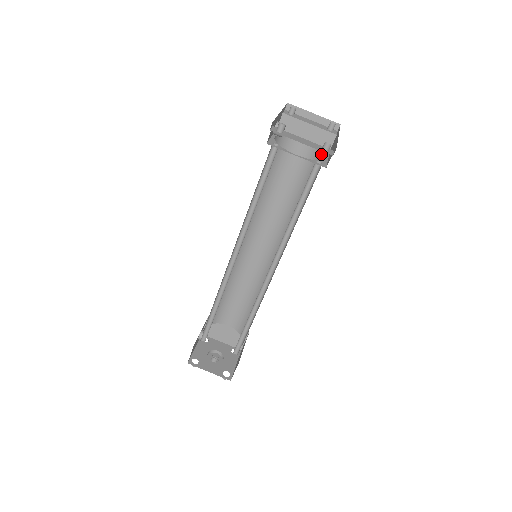
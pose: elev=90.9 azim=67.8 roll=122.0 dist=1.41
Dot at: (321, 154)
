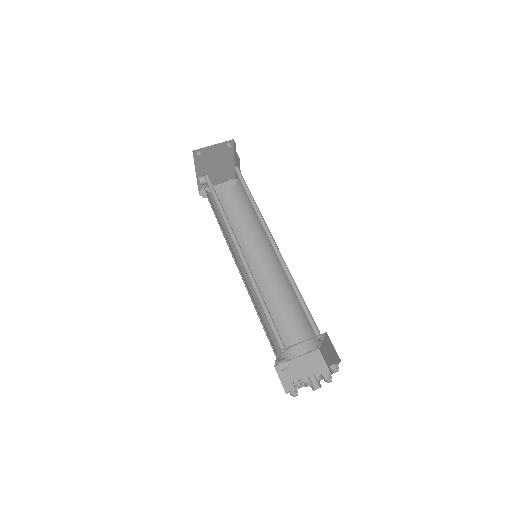
Dot at: (236, 183)
